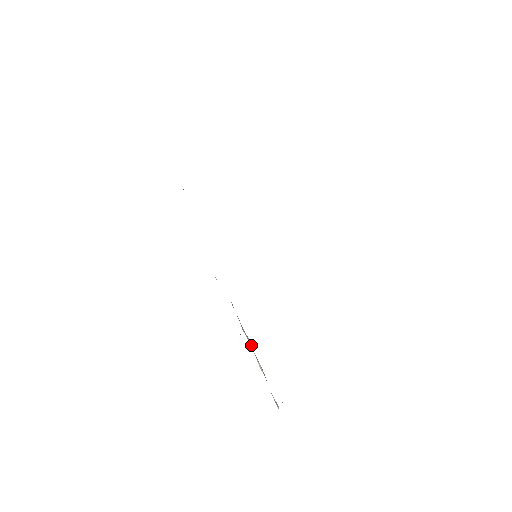
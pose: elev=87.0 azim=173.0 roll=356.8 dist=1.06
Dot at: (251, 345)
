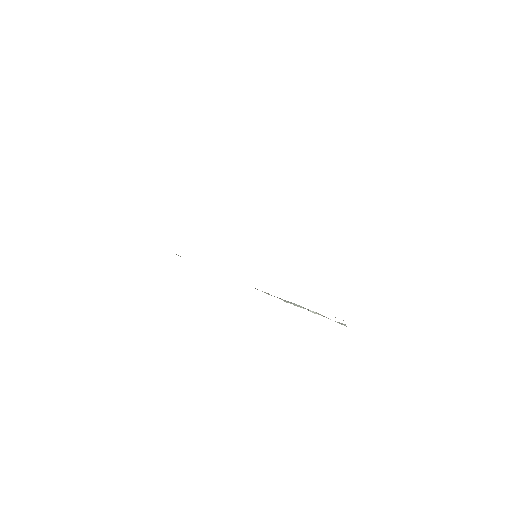
Dot at: (298, 305)
